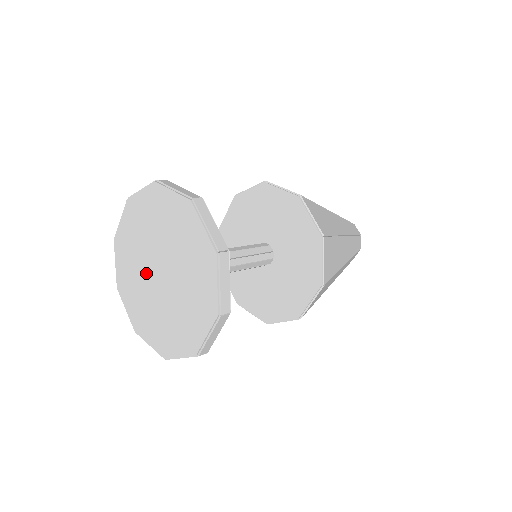
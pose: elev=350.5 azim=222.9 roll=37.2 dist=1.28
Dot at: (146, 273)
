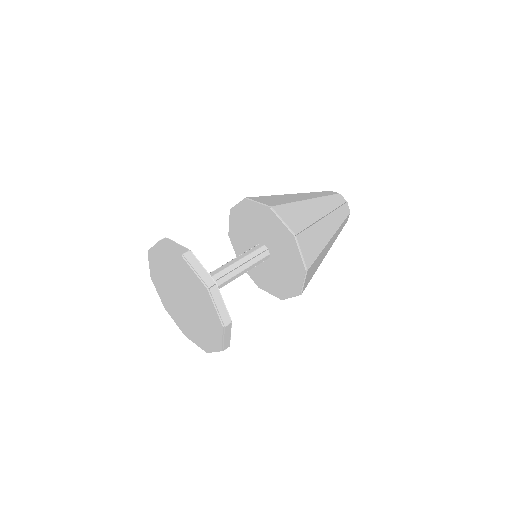
Dot at: (176, 300)
